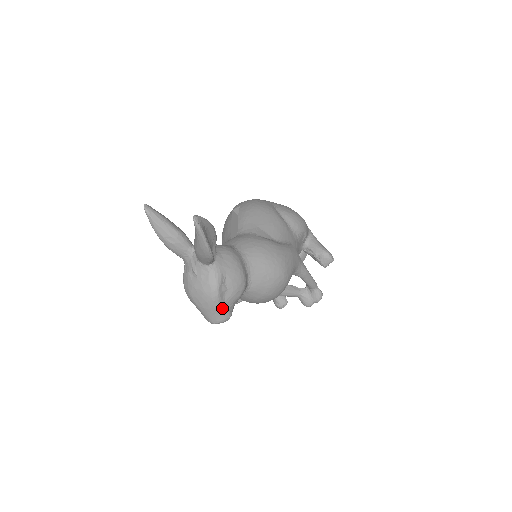
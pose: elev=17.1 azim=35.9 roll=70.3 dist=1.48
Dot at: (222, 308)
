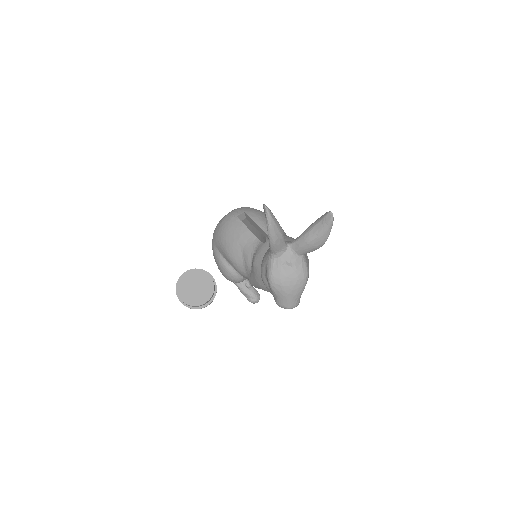
Dot at: occluded
